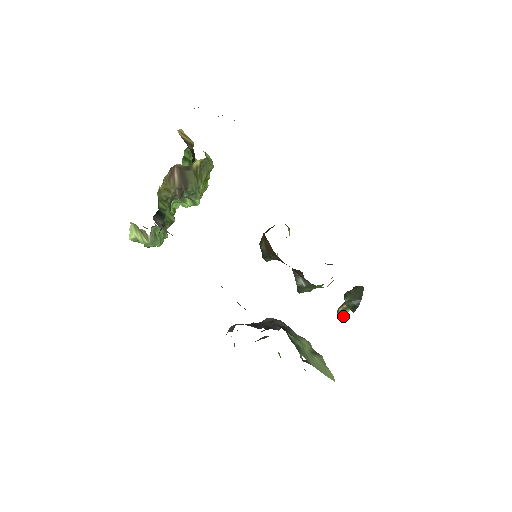
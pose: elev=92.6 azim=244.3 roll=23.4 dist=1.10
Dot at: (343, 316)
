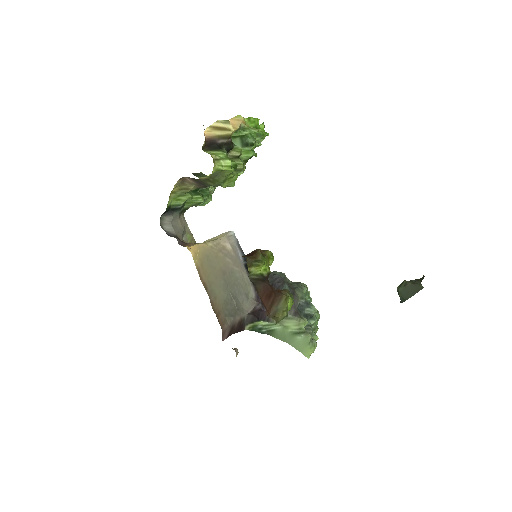
Dot at: occluded
